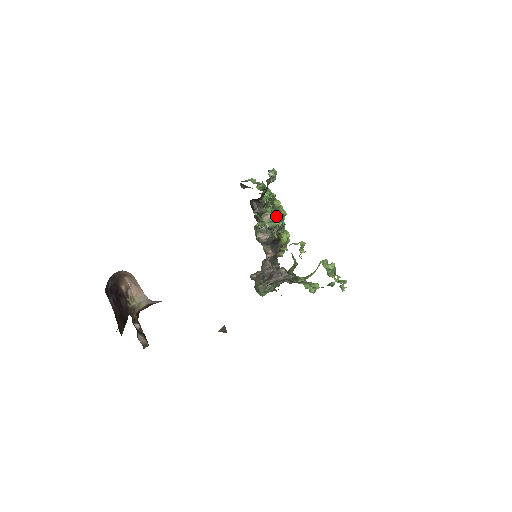
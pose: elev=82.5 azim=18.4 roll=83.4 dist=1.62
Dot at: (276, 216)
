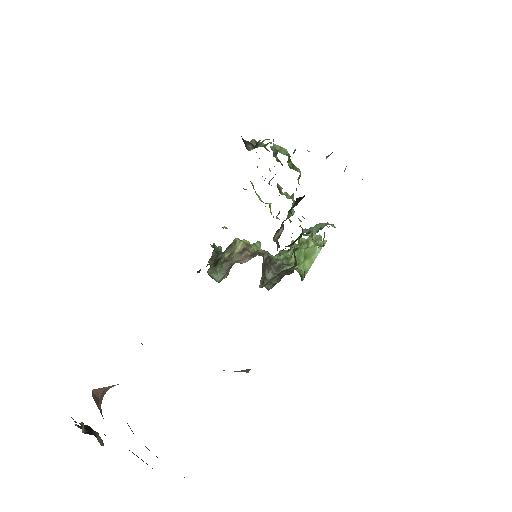
Dot at: occluded
